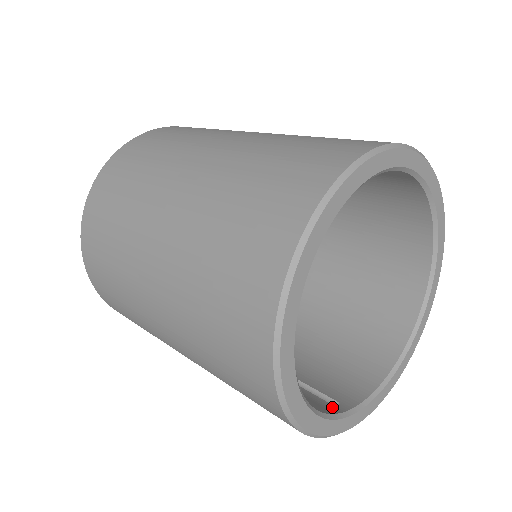
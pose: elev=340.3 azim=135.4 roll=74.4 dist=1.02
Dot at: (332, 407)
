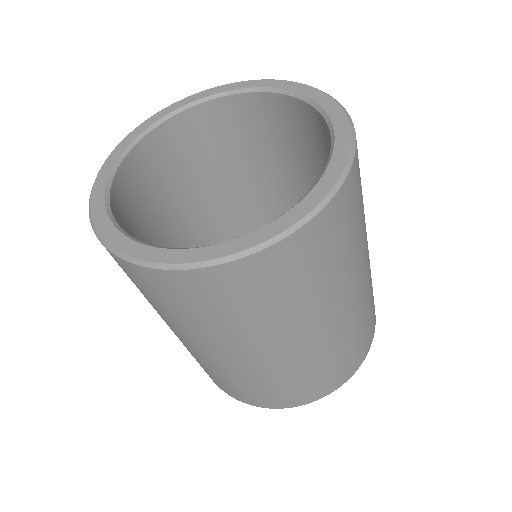
Dot at: occluded
